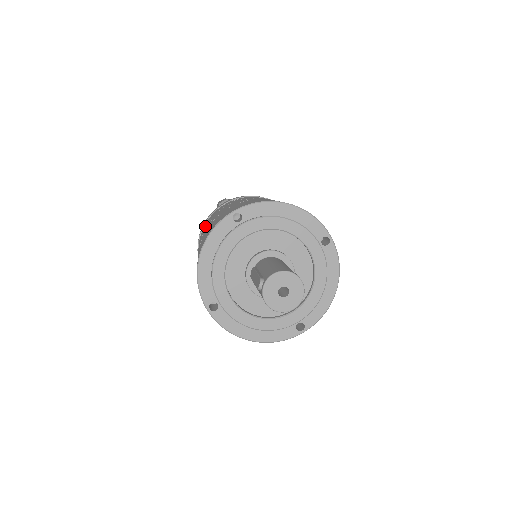
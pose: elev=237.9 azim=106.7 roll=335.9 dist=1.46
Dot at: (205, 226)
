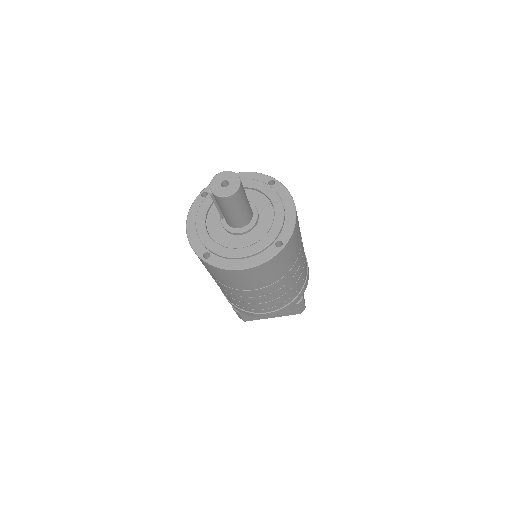
Dot at: occluded
